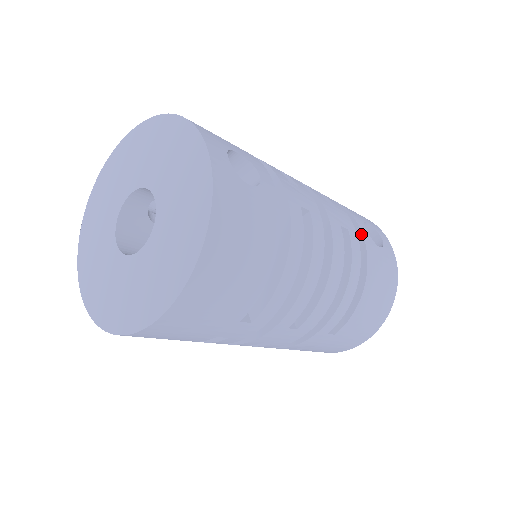
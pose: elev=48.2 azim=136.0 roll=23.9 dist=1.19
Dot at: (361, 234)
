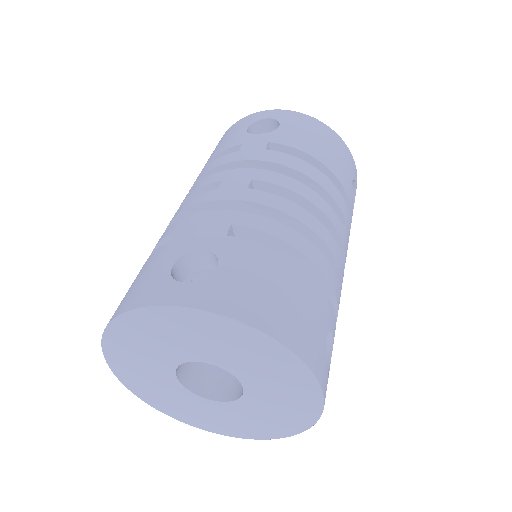
Dot at: (350, 221)
